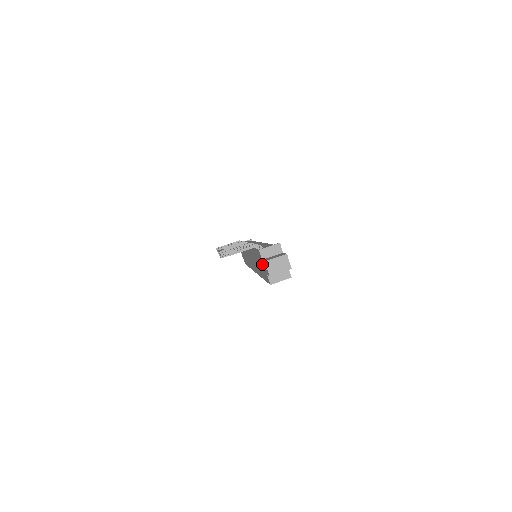
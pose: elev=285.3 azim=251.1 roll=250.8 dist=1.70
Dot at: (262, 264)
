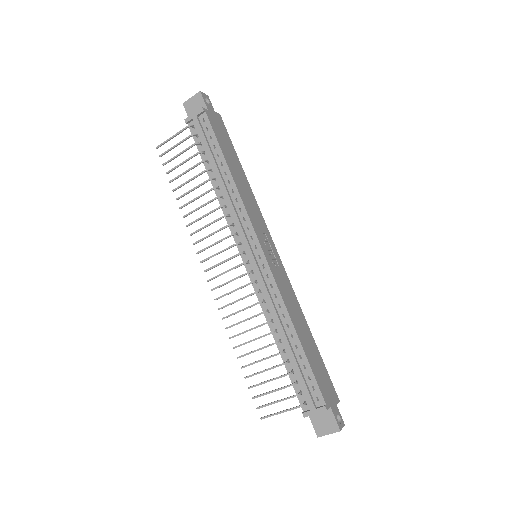
Dot at: occluded
